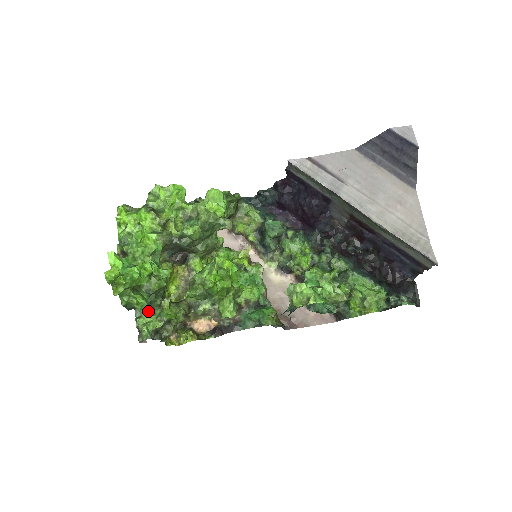
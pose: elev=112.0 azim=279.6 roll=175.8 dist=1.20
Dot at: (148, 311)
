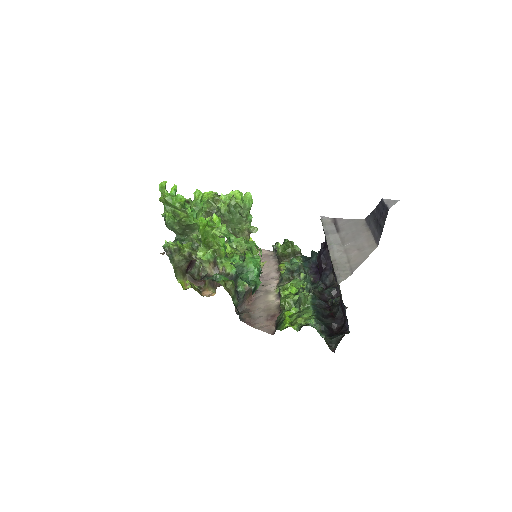
Dot at: occluded
